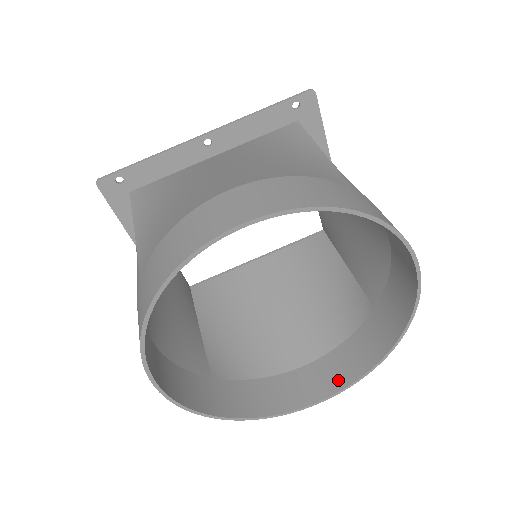
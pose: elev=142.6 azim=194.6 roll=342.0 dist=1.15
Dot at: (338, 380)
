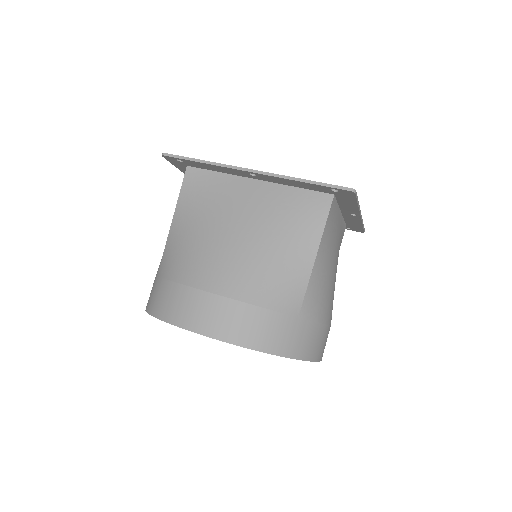
Dot at: occluded
